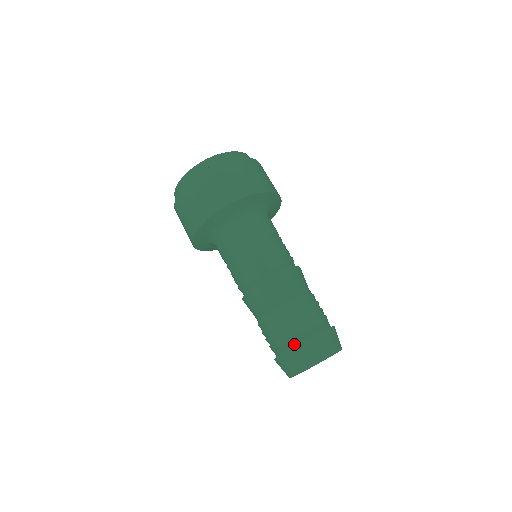
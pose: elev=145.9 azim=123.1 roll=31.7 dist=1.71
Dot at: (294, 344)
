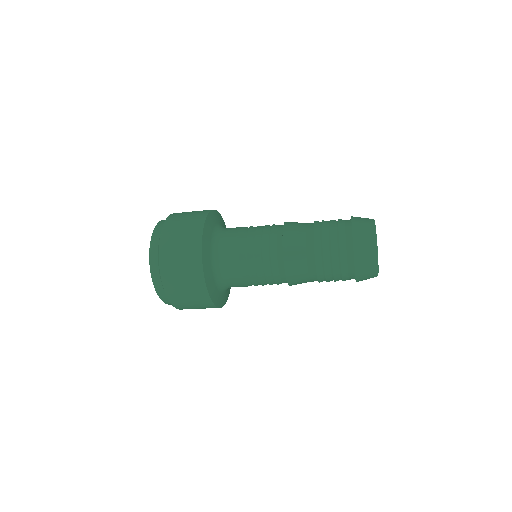
Dot at: (353, 266)
